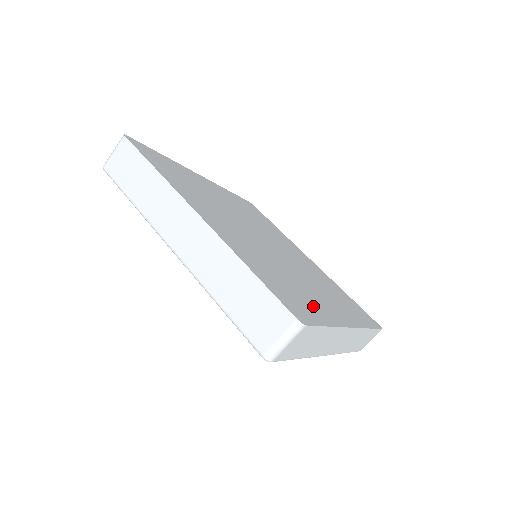
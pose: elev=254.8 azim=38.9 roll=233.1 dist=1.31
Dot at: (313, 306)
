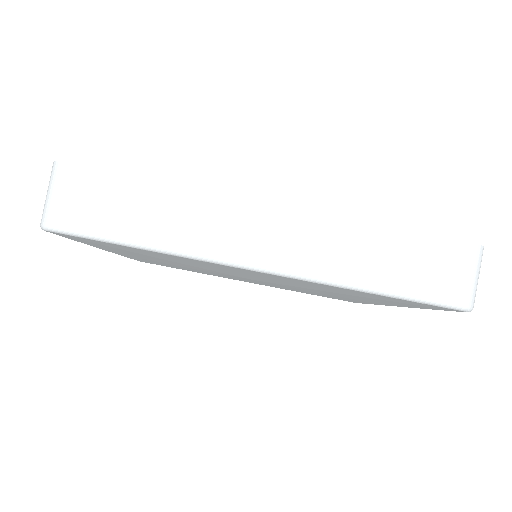
Dot at: occluded
